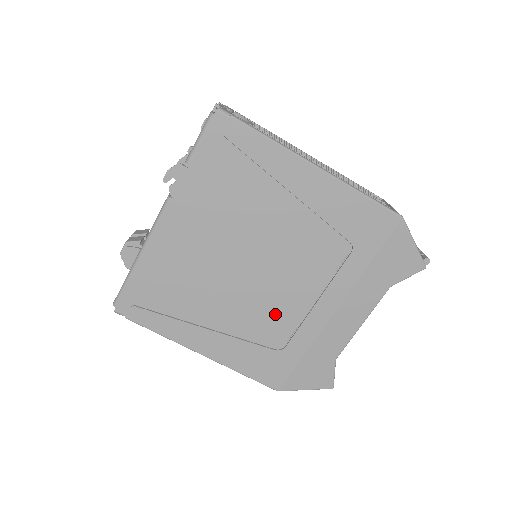
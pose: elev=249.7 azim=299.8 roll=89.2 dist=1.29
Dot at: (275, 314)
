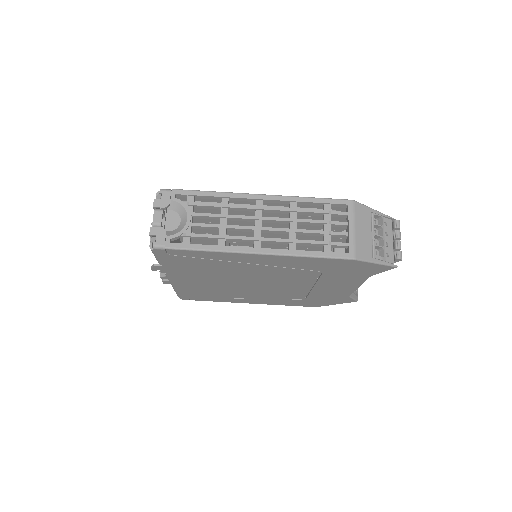
Dot at: (286, 292)
